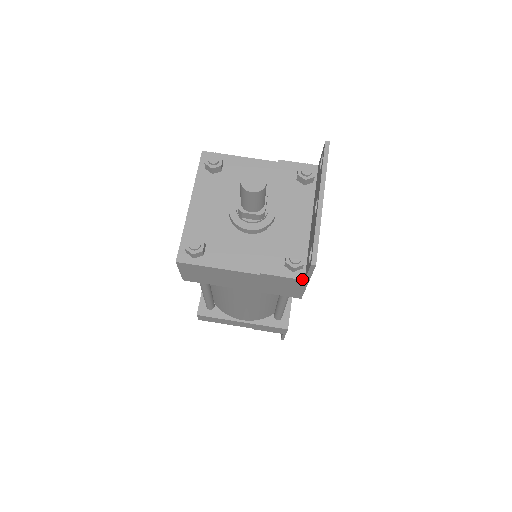
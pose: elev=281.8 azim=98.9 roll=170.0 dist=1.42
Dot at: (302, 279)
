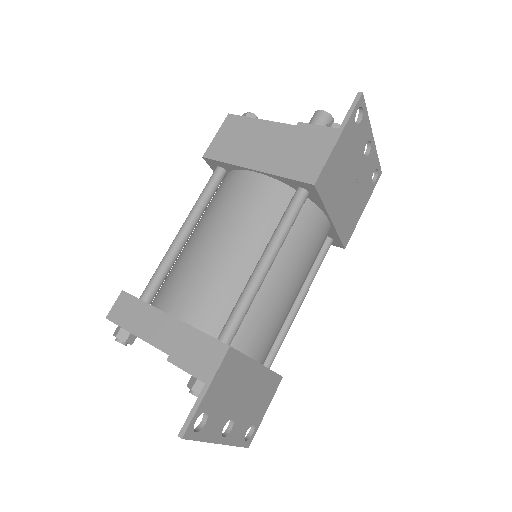
Dot at: (337, 129)
